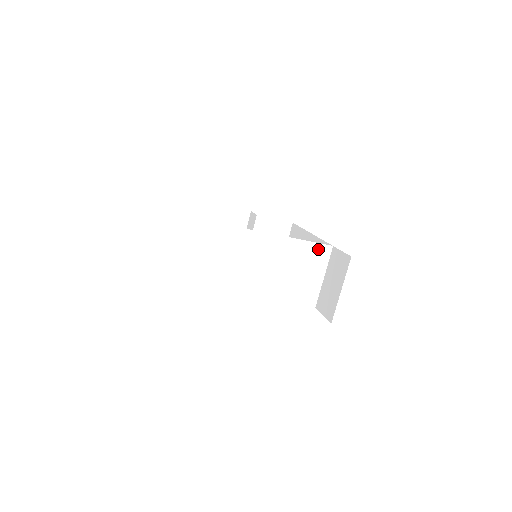
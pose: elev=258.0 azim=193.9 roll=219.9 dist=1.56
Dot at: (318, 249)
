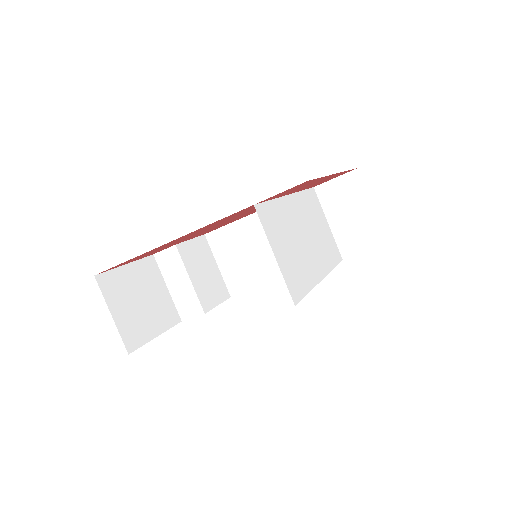
Dot at: (310, 196)
